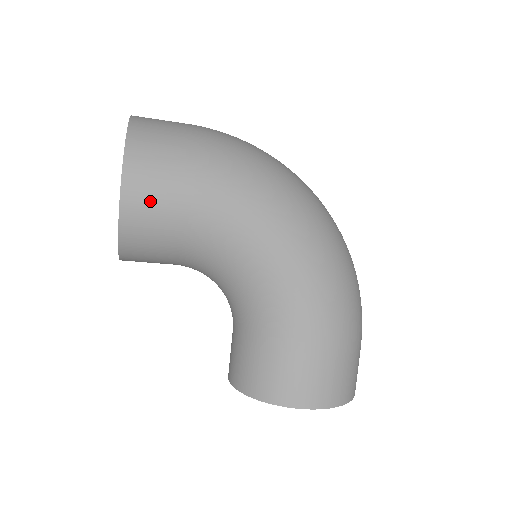
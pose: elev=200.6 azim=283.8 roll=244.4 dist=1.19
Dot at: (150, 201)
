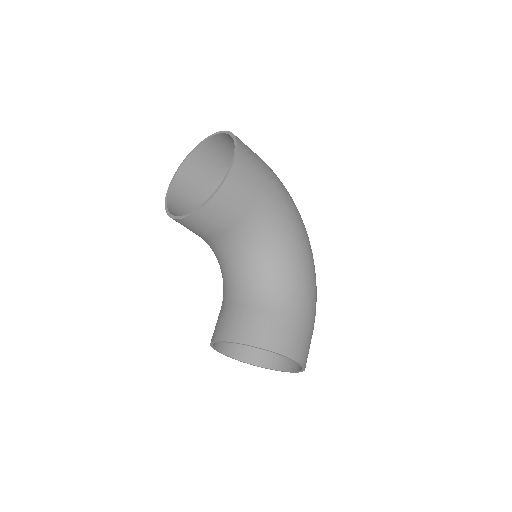
Dot at: (245, 179)
